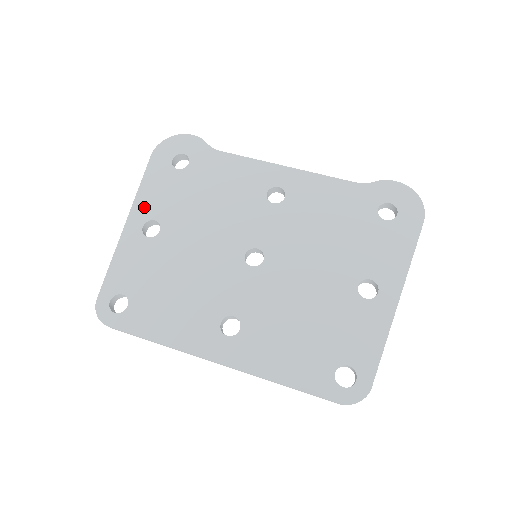
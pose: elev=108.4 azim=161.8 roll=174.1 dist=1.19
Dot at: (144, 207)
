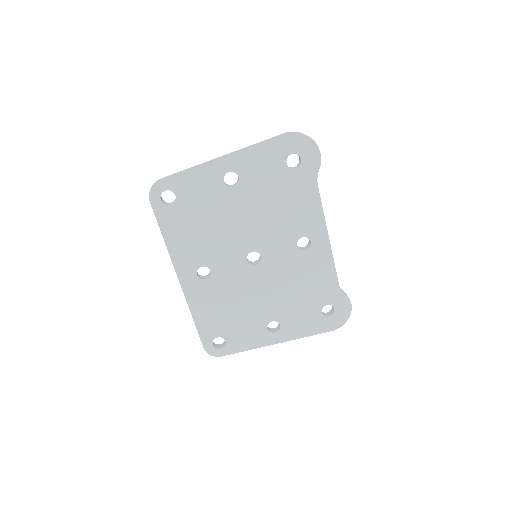
Dot at: (243, 162)
